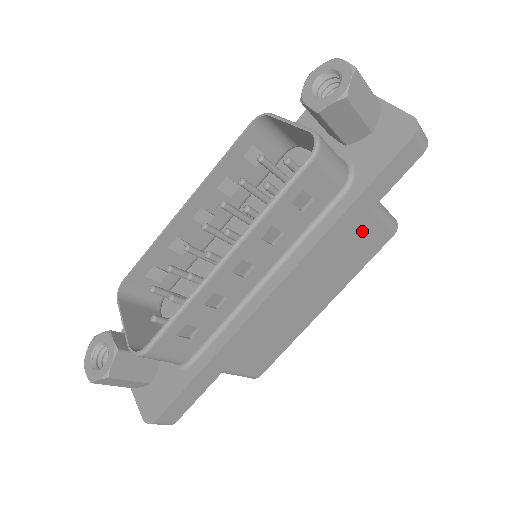
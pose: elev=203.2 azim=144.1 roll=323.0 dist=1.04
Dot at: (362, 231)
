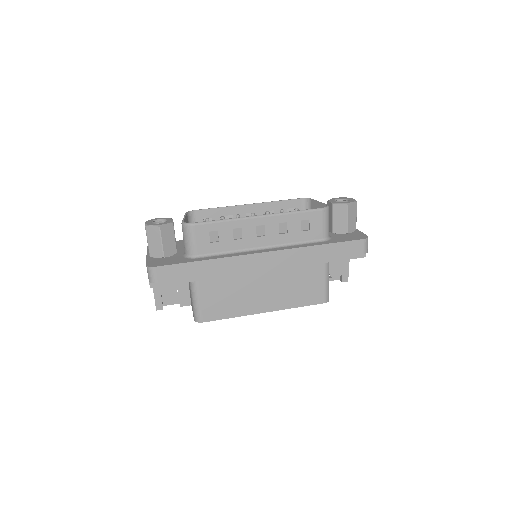
Dot at: (314, 279)
